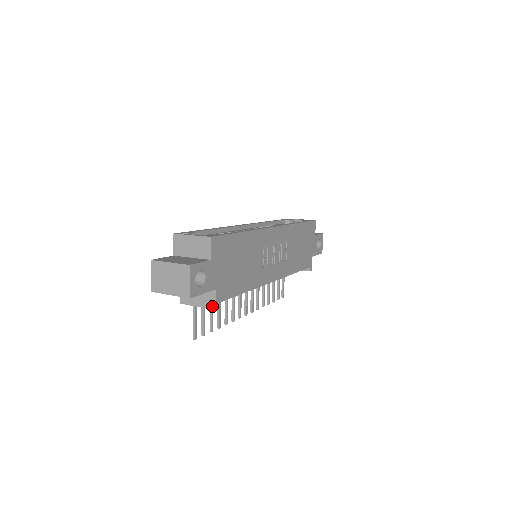
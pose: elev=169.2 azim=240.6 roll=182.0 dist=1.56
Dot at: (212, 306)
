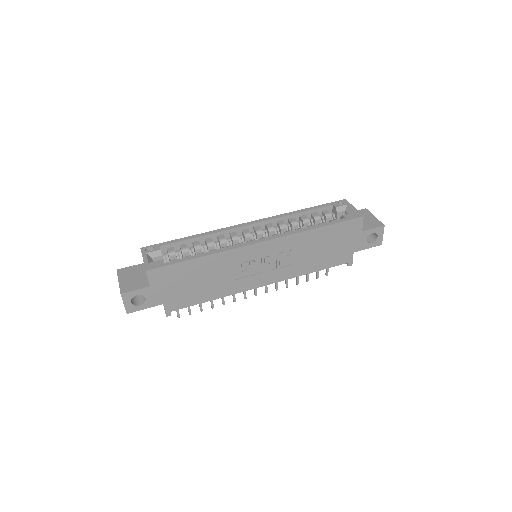
Dot at: (165, 312)
